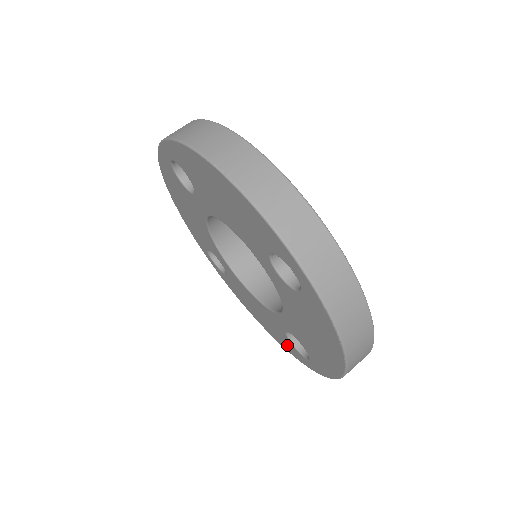
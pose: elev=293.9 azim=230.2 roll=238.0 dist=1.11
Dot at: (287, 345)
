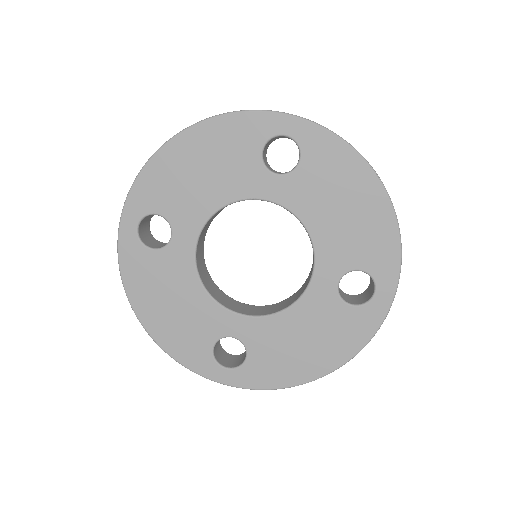
Dot at: (355, 328)
